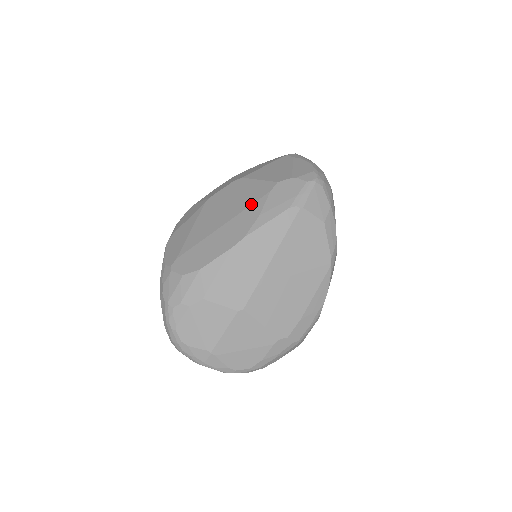
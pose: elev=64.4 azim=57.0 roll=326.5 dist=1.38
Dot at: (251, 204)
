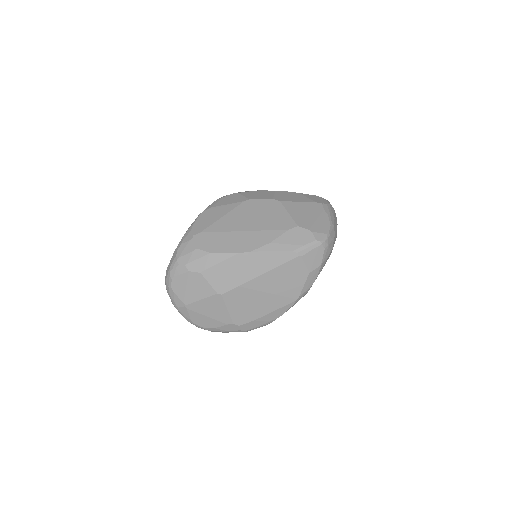
Dot at: (271, 229)
